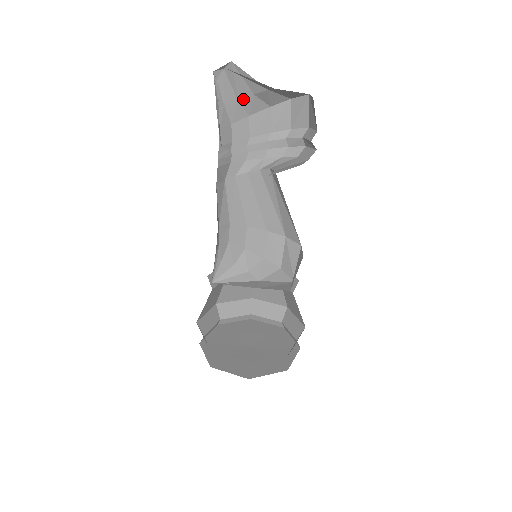
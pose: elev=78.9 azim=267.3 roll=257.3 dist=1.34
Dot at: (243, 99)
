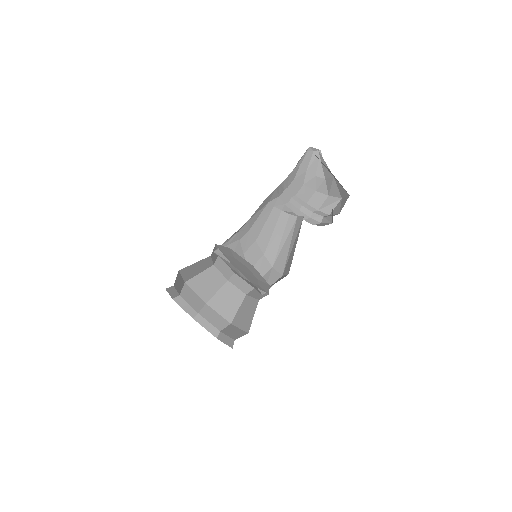
Dot at: (309, 173)
